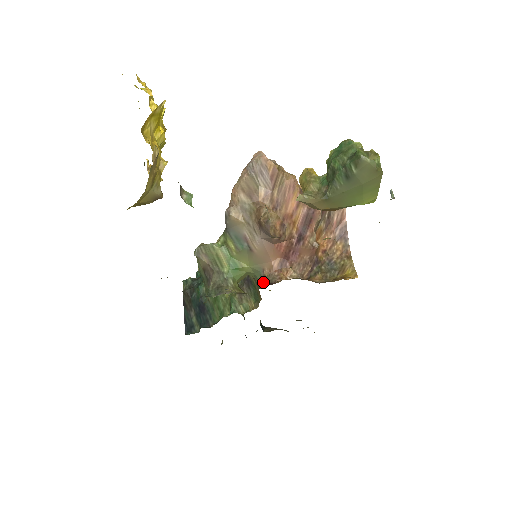
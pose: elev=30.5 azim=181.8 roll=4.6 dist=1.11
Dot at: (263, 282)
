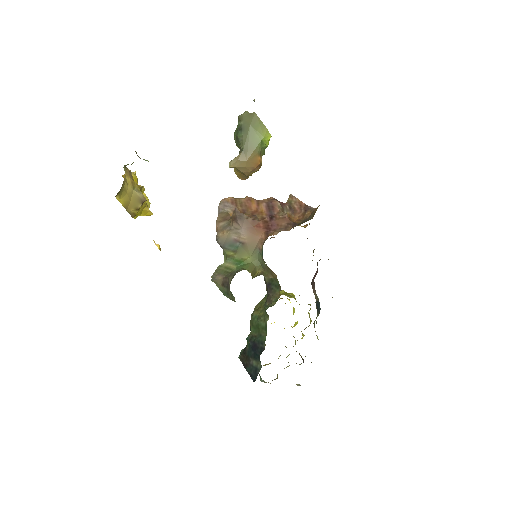
Dot at: (262, 252)
